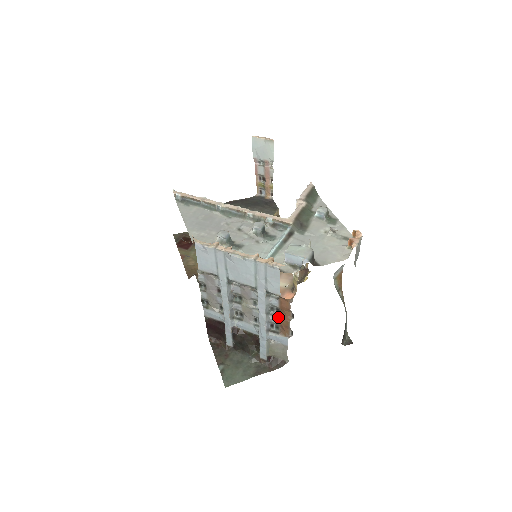
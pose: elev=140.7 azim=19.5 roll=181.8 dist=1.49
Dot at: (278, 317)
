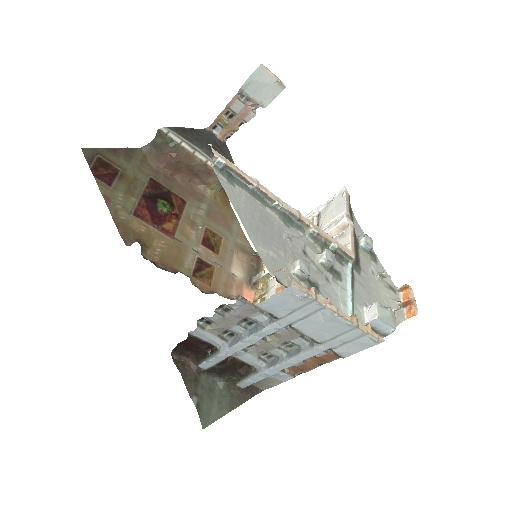
Dot at: (304, 362)
